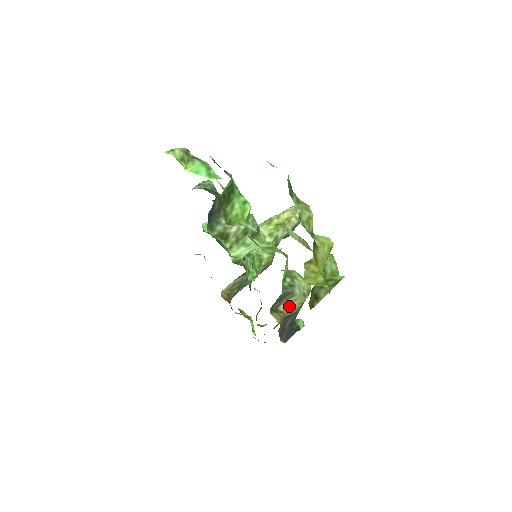
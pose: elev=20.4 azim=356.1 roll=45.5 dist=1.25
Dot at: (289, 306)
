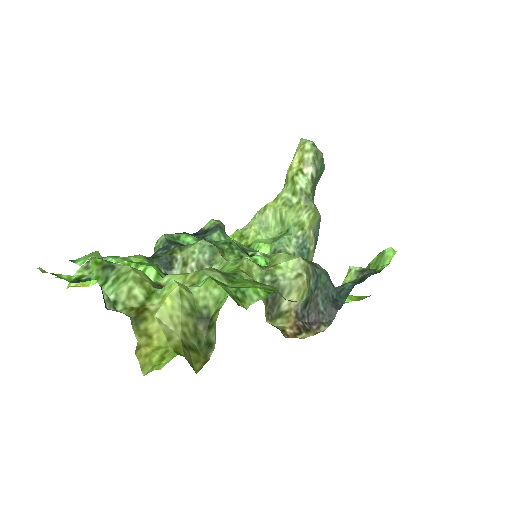
Dot at: (291, 300)
